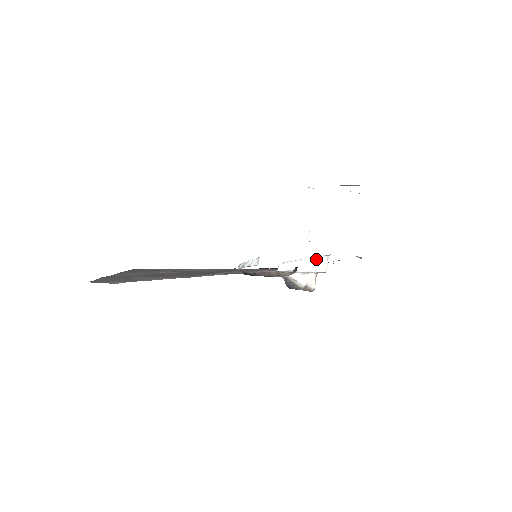
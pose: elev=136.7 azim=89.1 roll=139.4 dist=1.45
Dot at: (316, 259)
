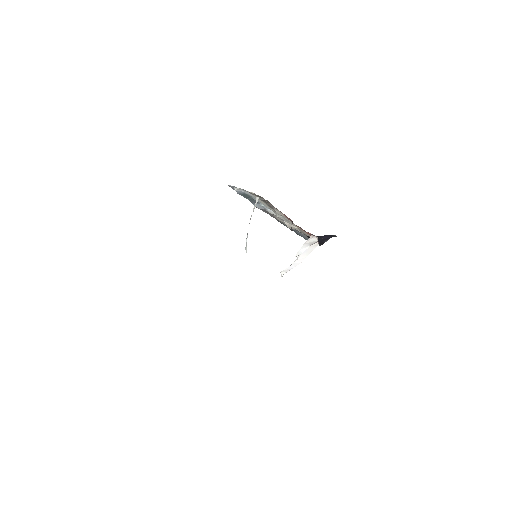
Dot at: occluded
